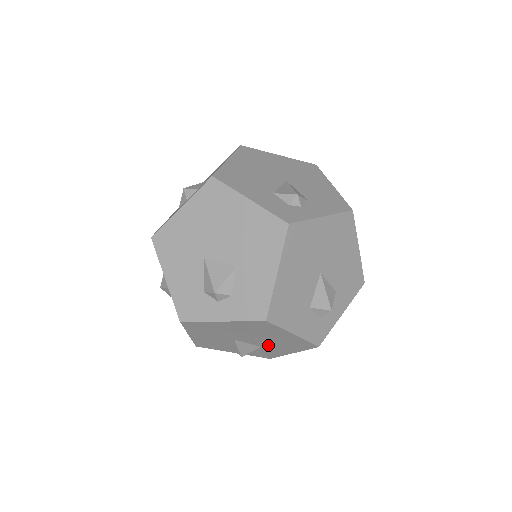
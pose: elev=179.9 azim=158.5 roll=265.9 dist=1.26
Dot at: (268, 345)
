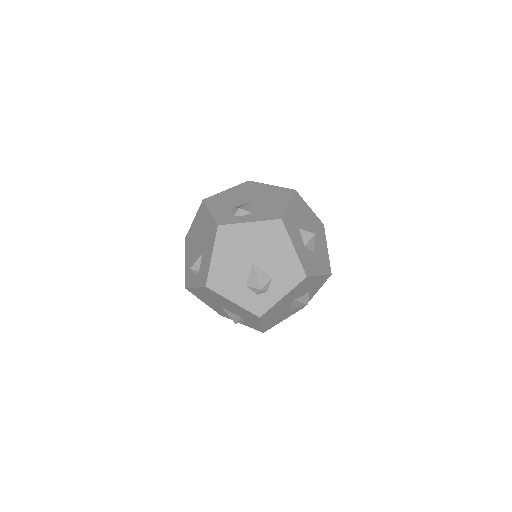
Dot at: (241, 315)
